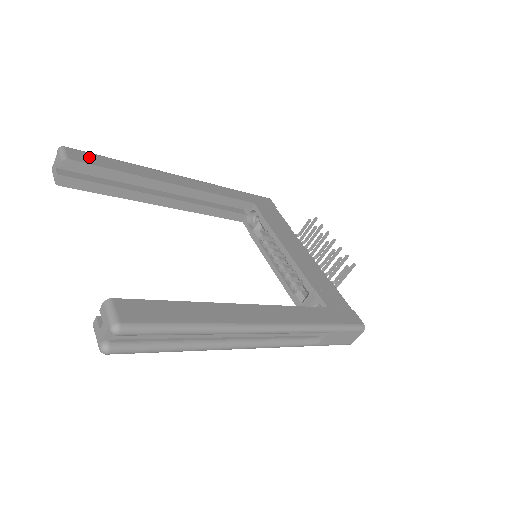
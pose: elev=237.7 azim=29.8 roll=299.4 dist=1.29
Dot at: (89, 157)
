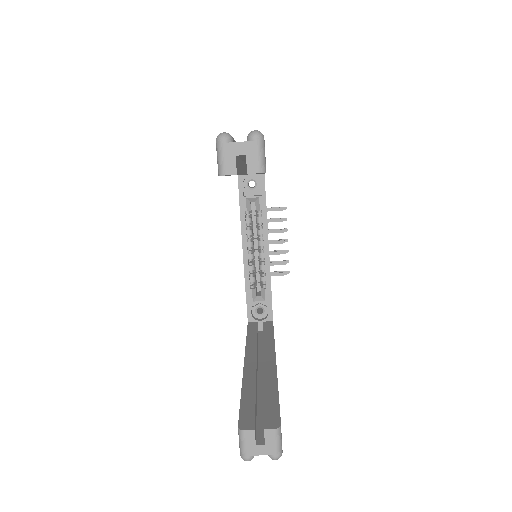
Dot at: occluded
